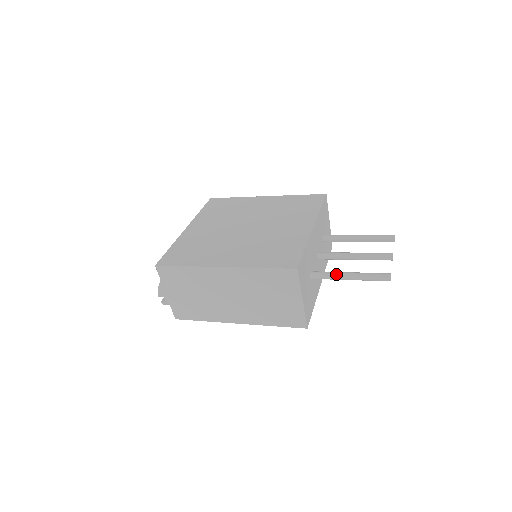
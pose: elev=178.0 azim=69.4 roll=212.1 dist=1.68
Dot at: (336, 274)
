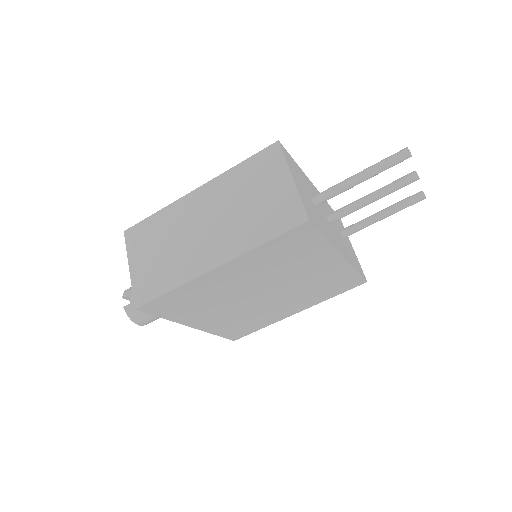
Dot at: (342, 181)
